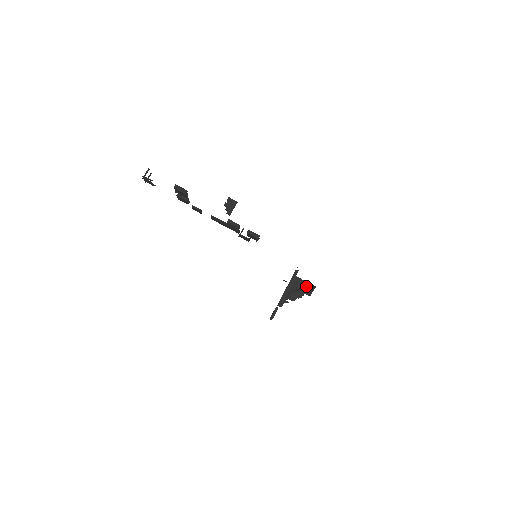
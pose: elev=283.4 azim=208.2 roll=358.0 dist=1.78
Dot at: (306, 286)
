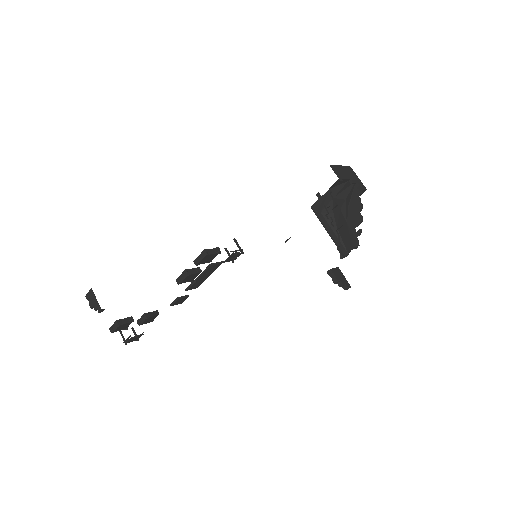
Dot at: (338, 194)
